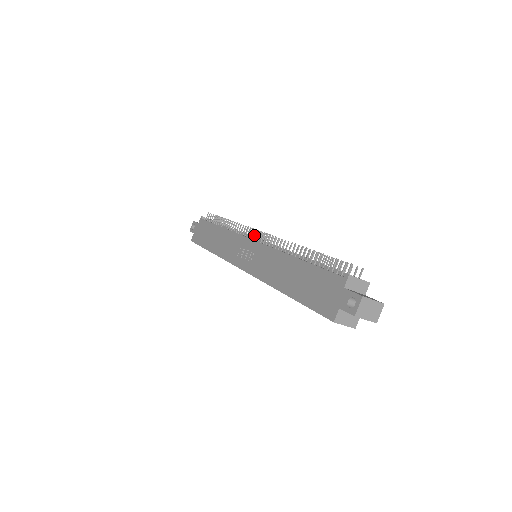
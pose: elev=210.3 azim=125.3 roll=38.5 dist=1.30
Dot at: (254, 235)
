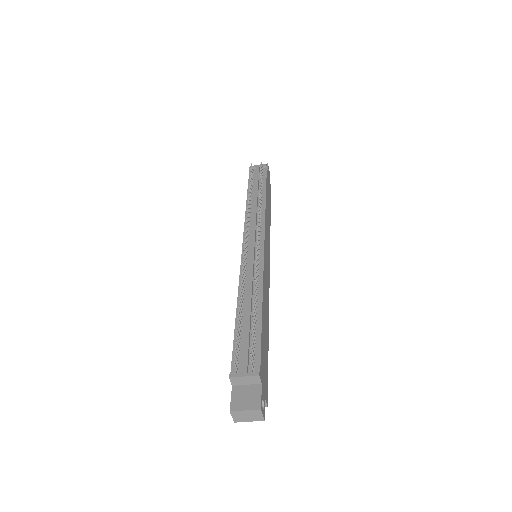
Dot at: (247, 236)
